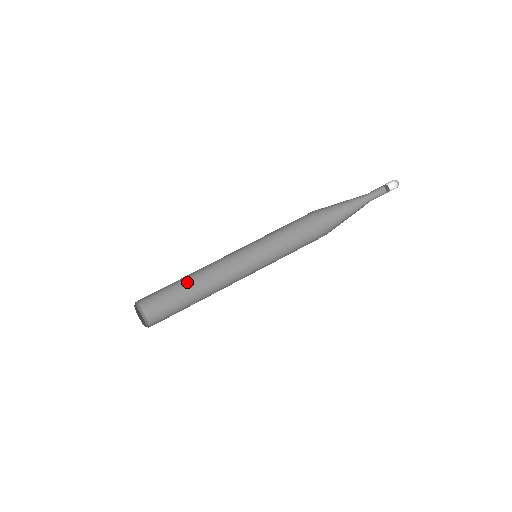
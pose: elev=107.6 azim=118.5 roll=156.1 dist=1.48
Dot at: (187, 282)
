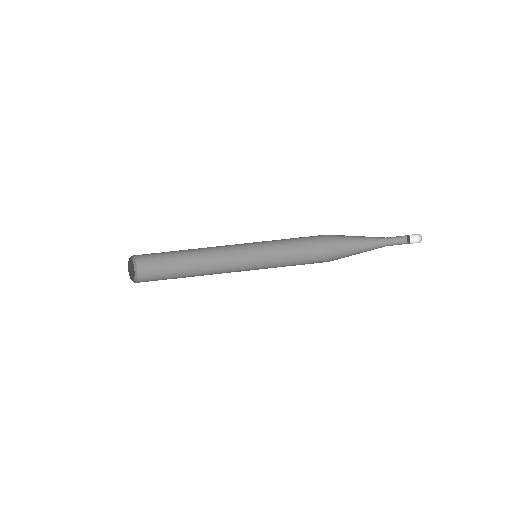
Dot at: (185, 253)
